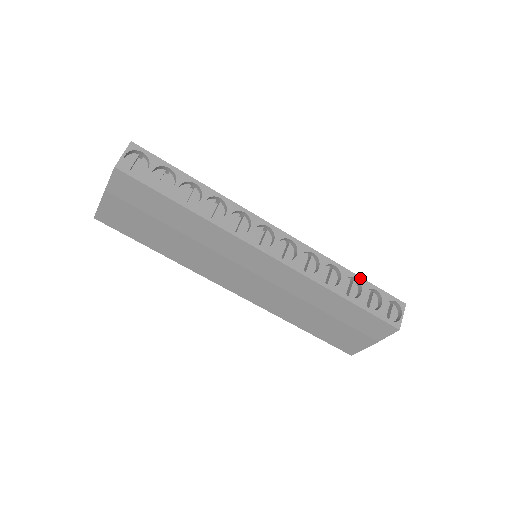
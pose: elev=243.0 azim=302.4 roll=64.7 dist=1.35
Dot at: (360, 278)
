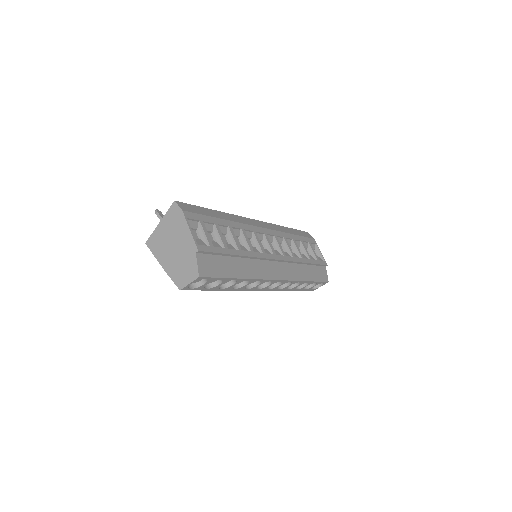
Dot at: (311, 282)
